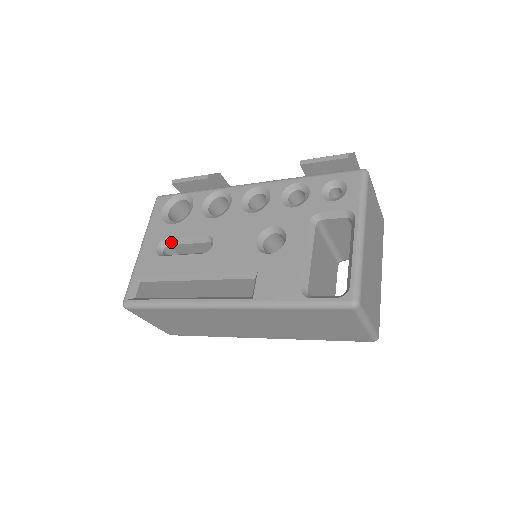
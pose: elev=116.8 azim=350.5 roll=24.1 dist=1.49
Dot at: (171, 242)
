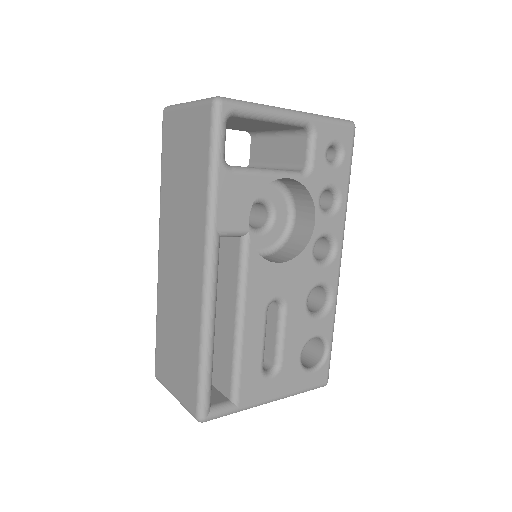
Dot at: occluded
